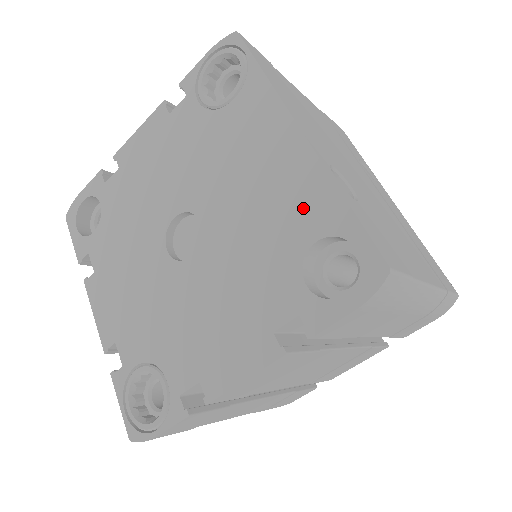
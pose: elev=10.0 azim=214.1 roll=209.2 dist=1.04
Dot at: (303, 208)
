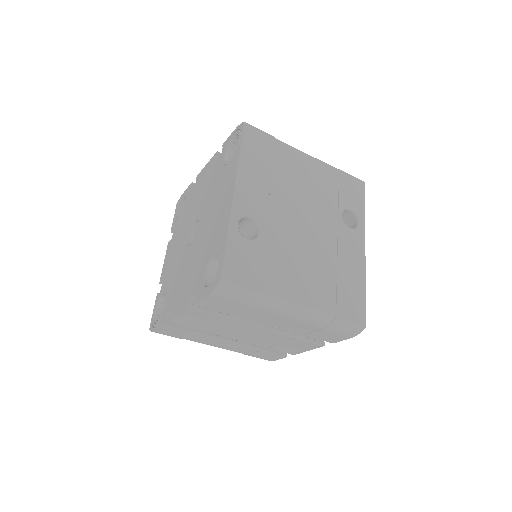
Dot at: (218, 236)
